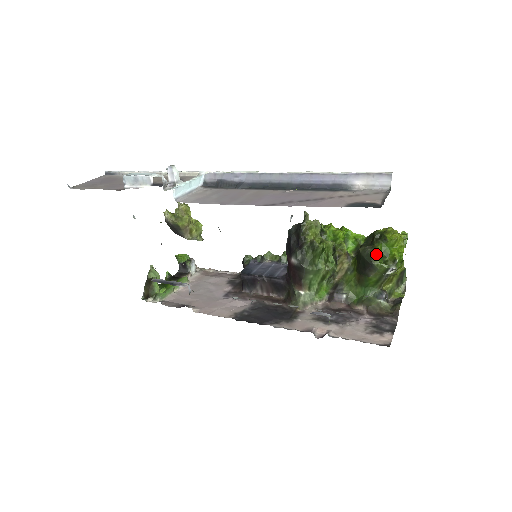
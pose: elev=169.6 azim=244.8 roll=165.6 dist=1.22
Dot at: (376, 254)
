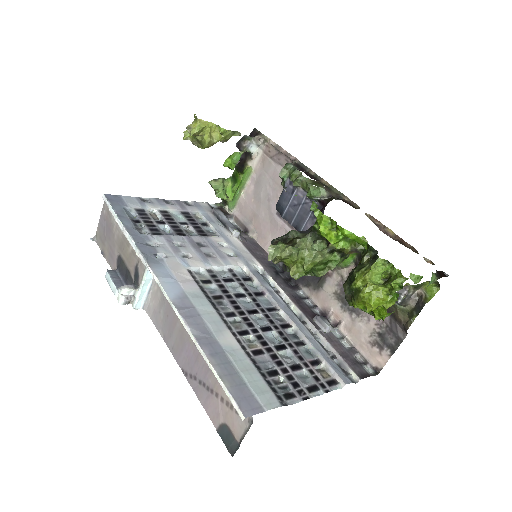
Dot at: (355, 306)
